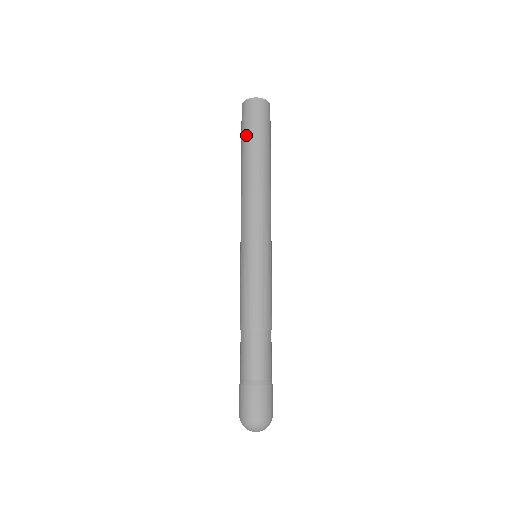
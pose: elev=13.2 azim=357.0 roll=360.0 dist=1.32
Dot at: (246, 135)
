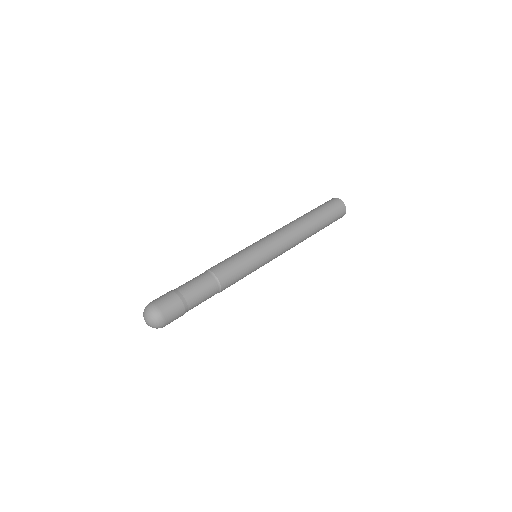
Dot at: occluded
